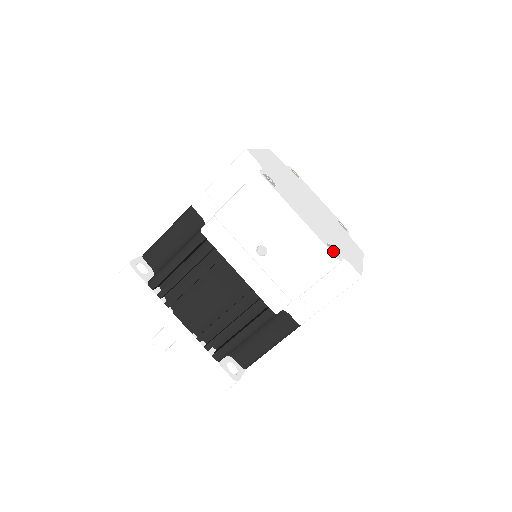
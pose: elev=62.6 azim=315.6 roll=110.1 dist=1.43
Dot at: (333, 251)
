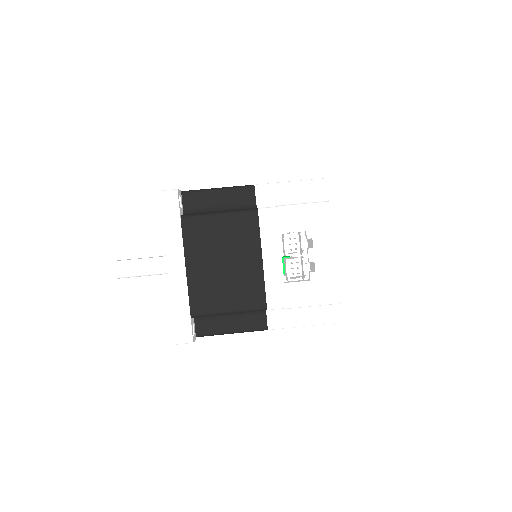
Dot at: occluded
